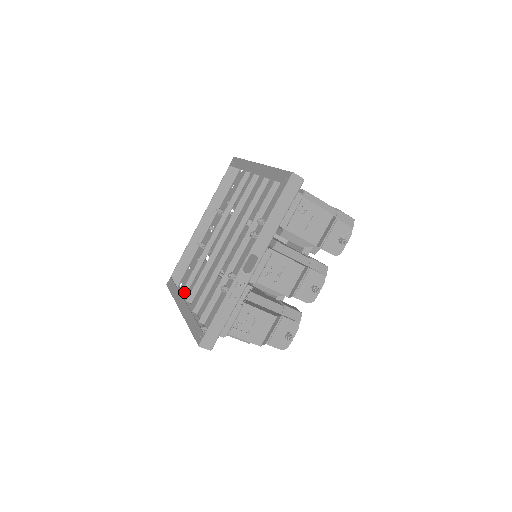
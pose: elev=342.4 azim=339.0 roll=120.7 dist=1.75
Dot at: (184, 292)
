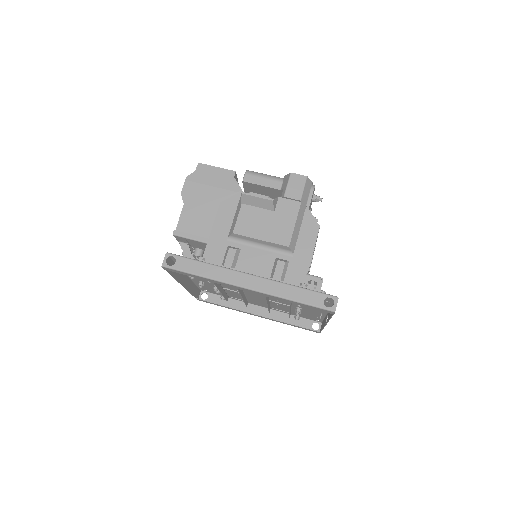
Dot at: occluded
